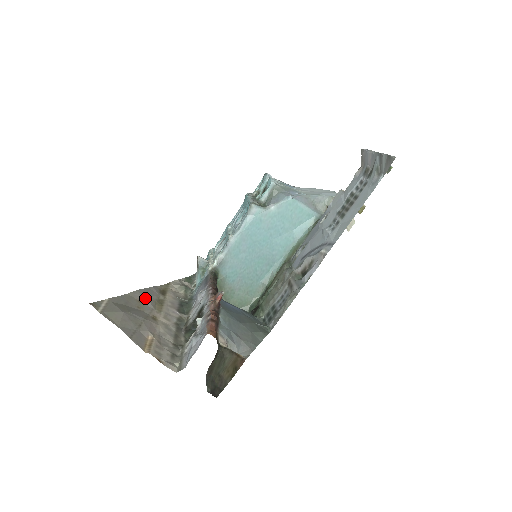
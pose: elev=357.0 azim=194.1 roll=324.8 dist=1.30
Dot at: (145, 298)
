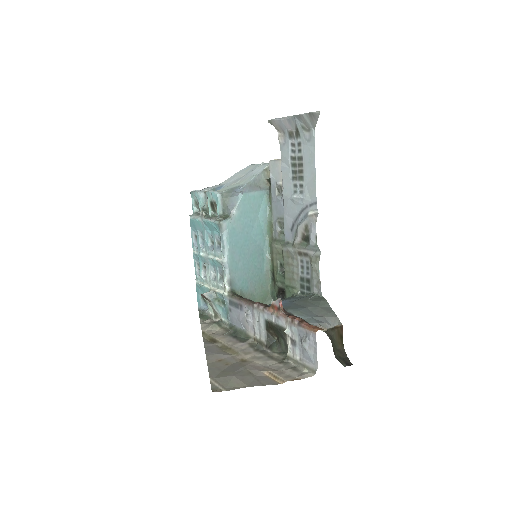
Dot at: (217, 355)
